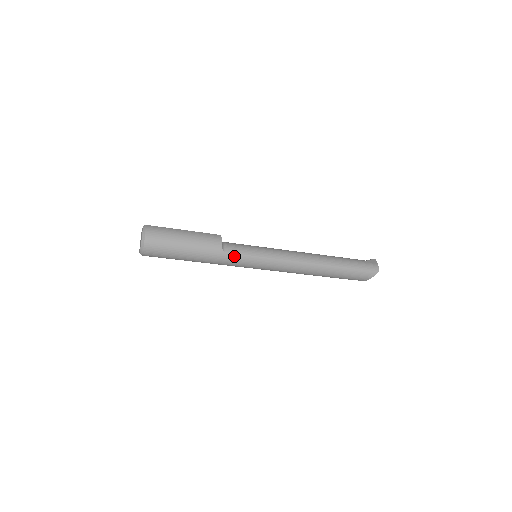
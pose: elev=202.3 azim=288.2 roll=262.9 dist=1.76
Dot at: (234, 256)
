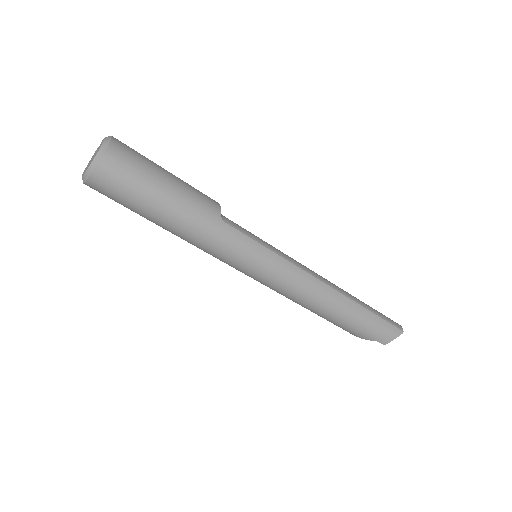
Dot at: (235, 233)
